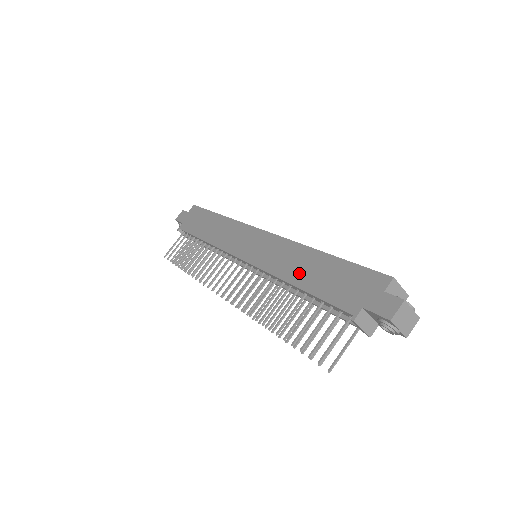
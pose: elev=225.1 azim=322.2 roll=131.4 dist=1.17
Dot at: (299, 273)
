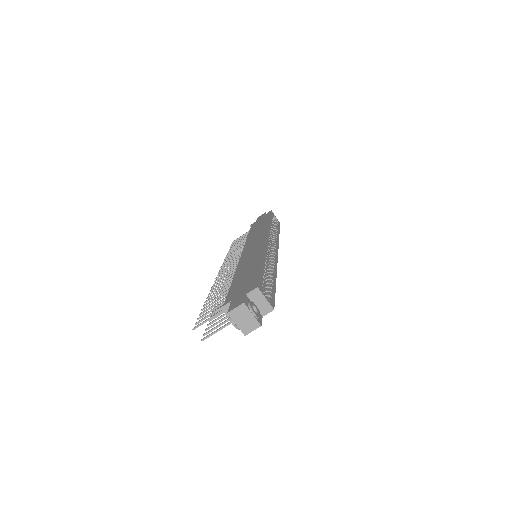
Dot at: (242, 270)
